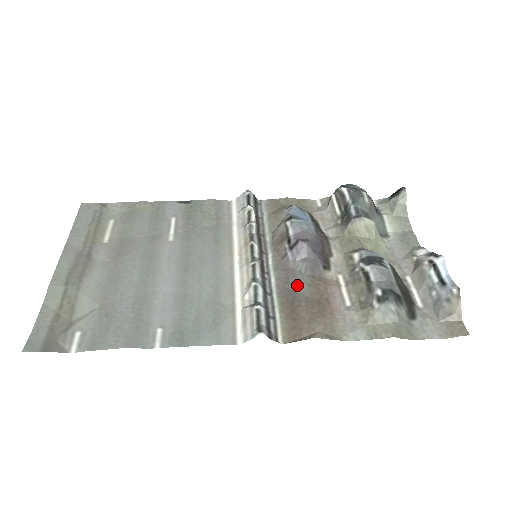
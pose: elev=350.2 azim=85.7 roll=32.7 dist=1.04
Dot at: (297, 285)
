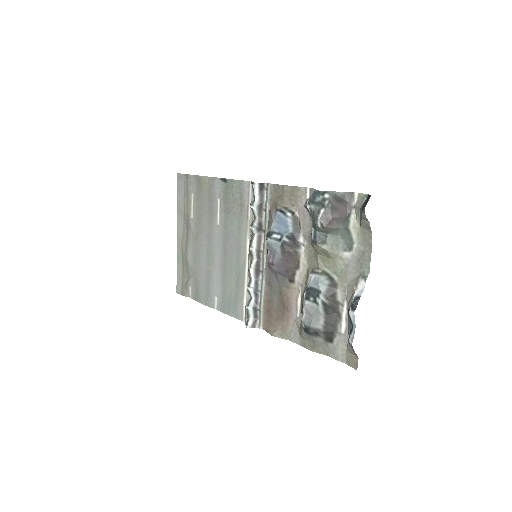
Dot at: (274, 290)
